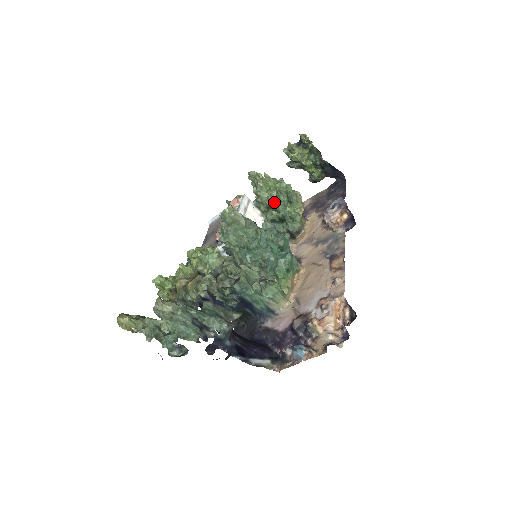
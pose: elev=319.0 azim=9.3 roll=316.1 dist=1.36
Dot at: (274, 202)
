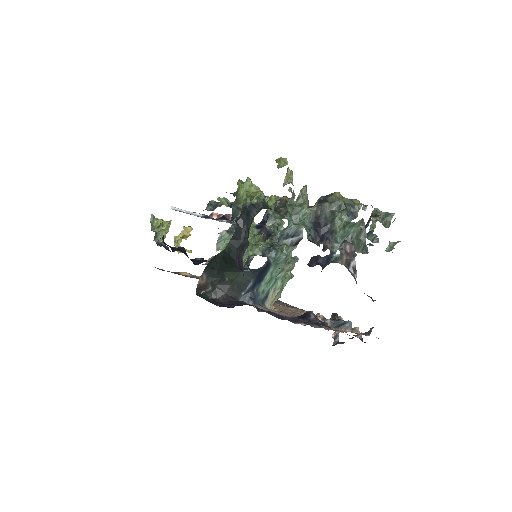
Dot at: occluded
